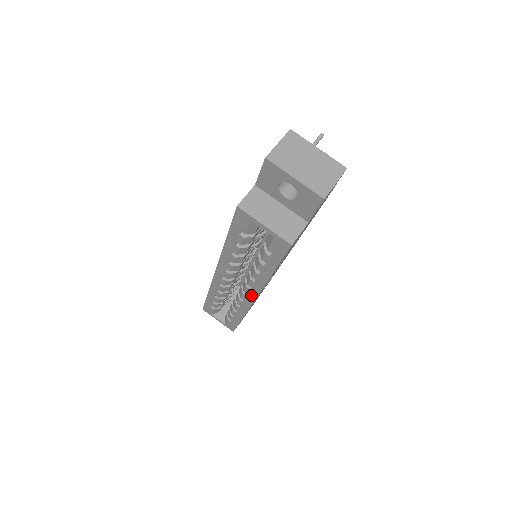
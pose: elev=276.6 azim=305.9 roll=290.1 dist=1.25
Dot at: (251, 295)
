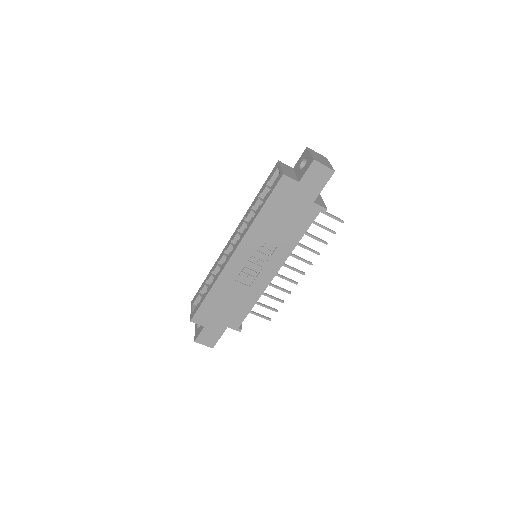
Dot at: (235, 249)
